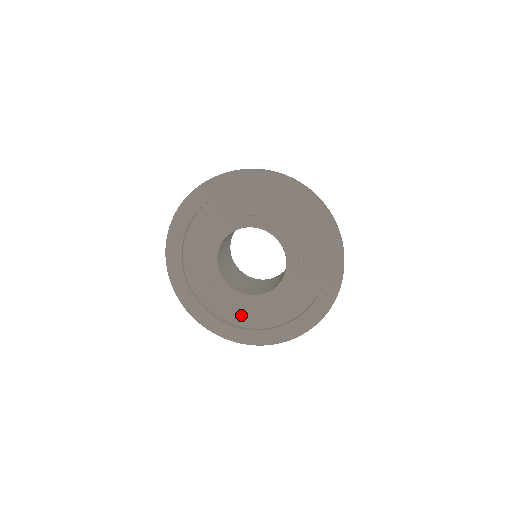
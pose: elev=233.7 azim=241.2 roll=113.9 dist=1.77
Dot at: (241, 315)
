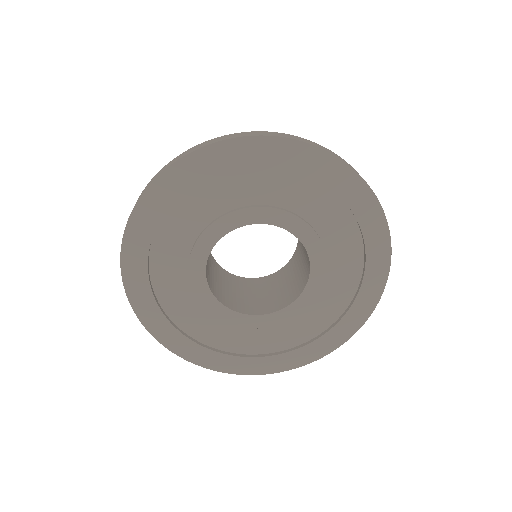
Dot at: (231, 338)
